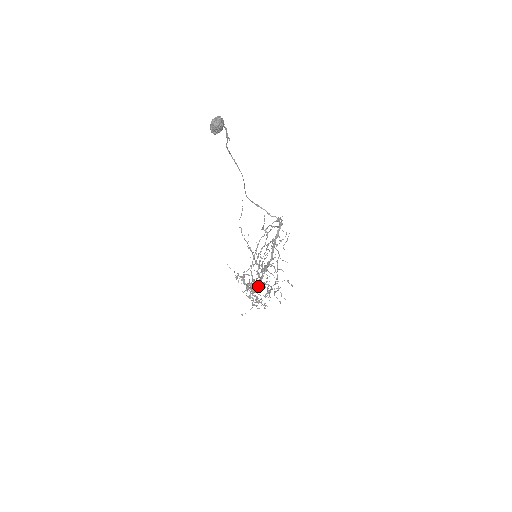
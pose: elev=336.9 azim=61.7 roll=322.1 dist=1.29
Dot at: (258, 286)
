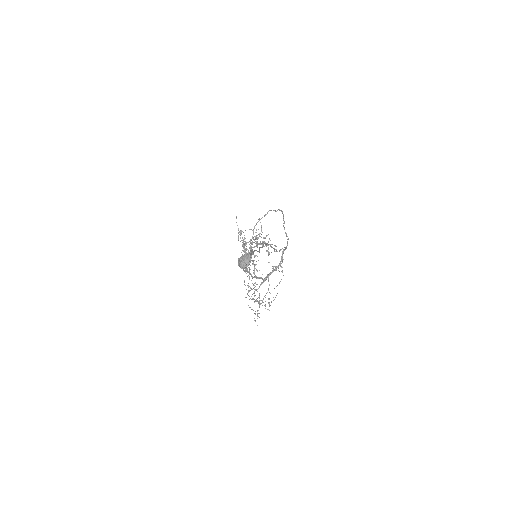
Dot at: (256, 236)
